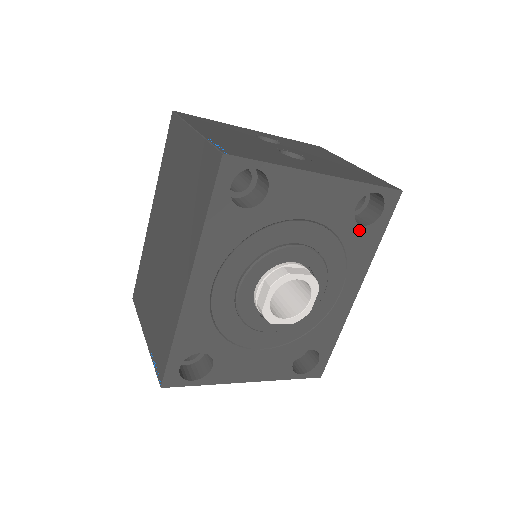
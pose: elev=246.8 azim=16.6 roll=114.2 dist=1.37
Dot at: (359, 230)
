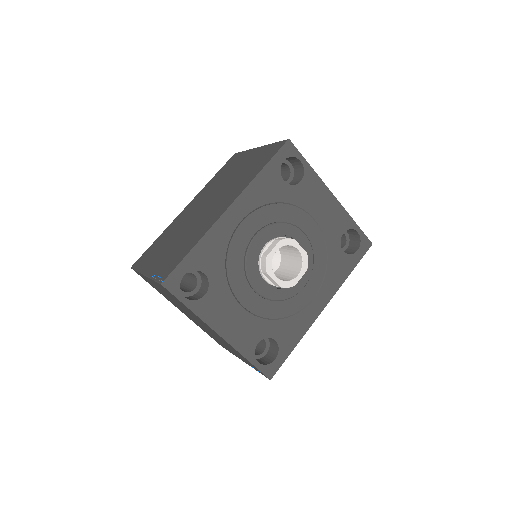
Dot at: (340, 253)
